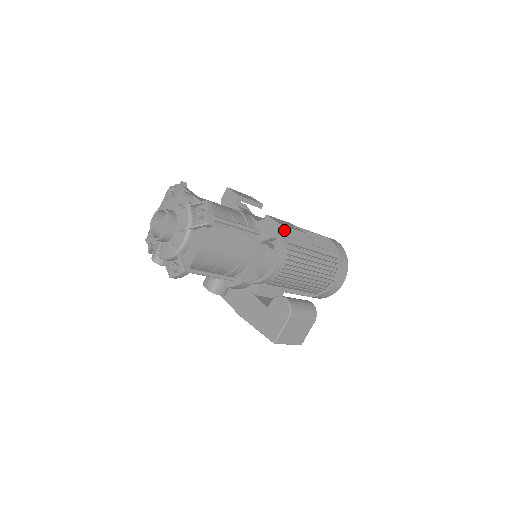
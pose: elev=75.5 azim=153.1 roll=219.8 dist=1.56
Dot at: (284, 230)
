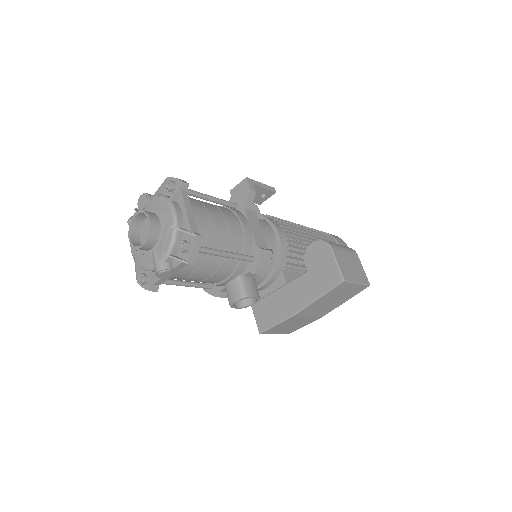
Dot at: (254, 184)
